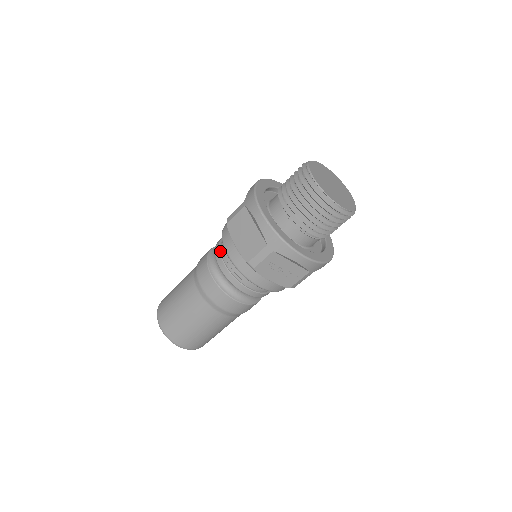
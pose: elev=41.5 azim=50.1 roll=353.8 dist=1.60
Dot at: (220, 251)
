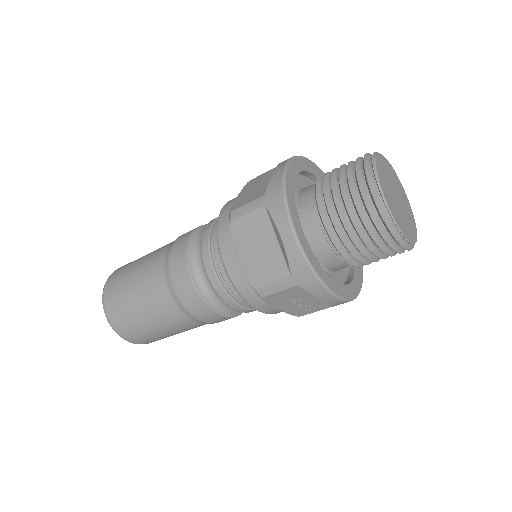
Dot at: (210, 249)
